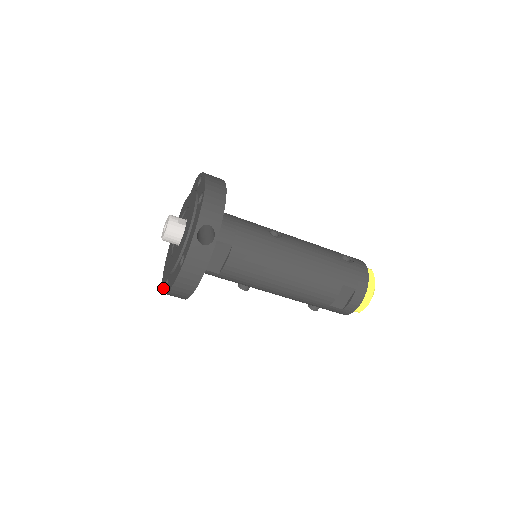
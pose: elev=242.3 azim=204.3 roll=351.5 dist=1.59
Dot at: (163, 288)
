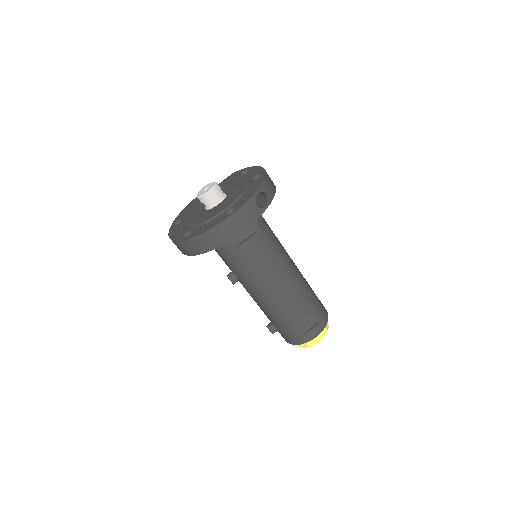
Dot at: (179, 238)
